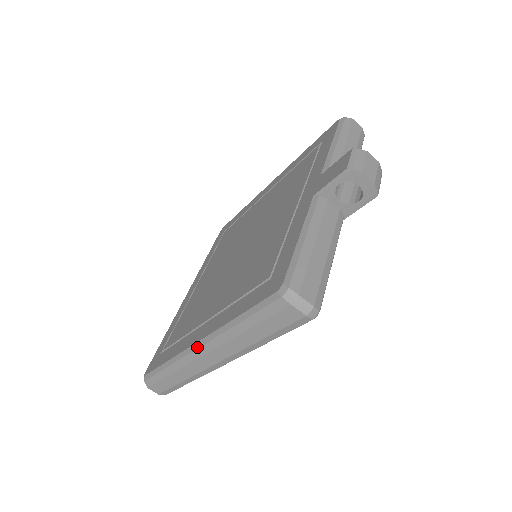
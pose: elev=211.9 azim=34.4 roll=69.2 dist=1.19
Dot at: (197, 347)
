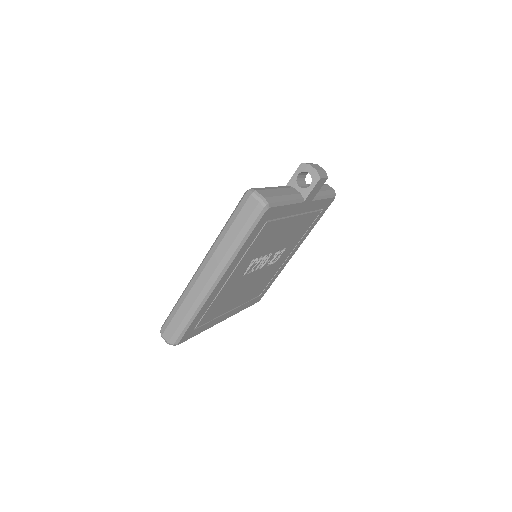
Dot at: (199, 267)
